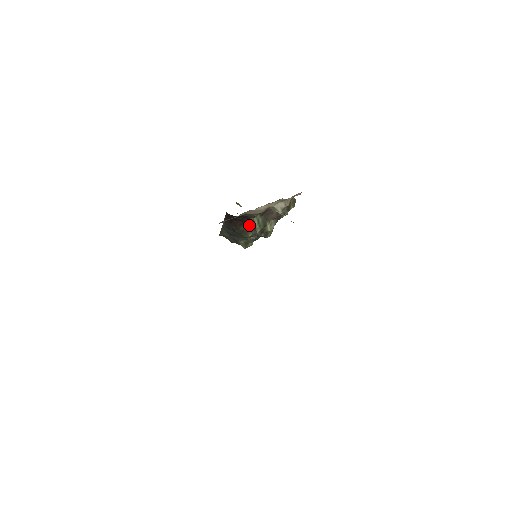
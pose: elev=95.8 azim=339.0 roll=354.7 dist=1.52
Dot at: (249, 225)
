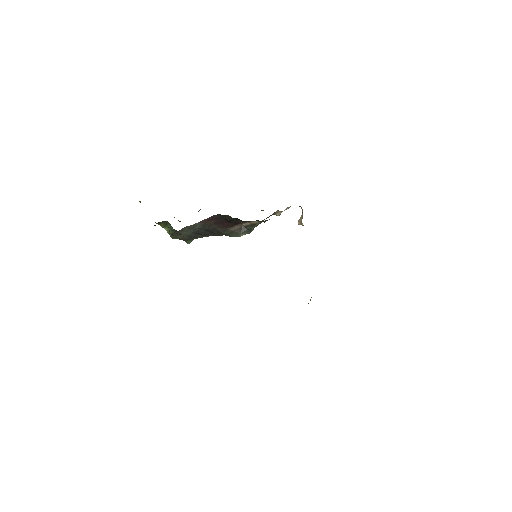
Dot at: (242, 226)
